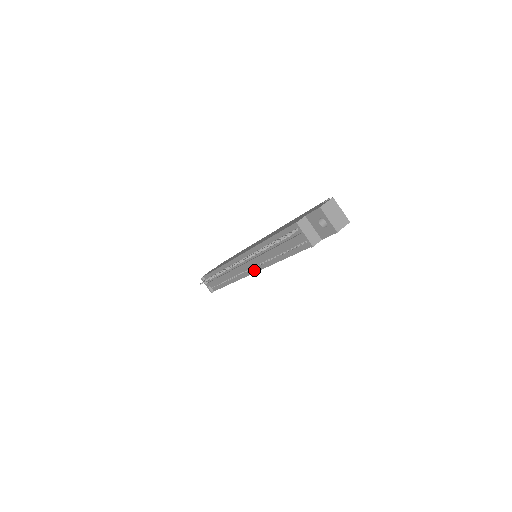
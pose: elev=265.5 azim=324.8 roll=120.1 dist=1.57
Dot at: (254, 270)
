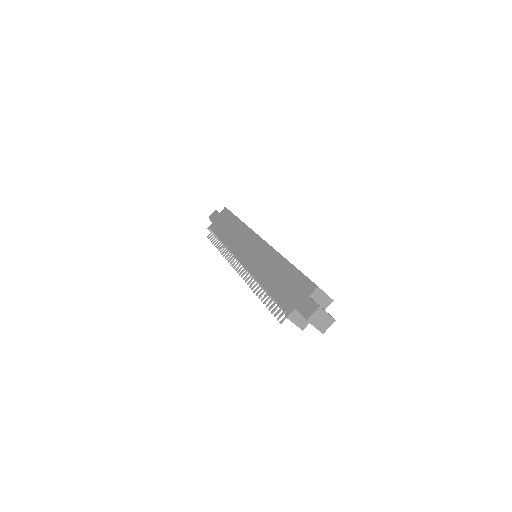
Dot at: occluded
